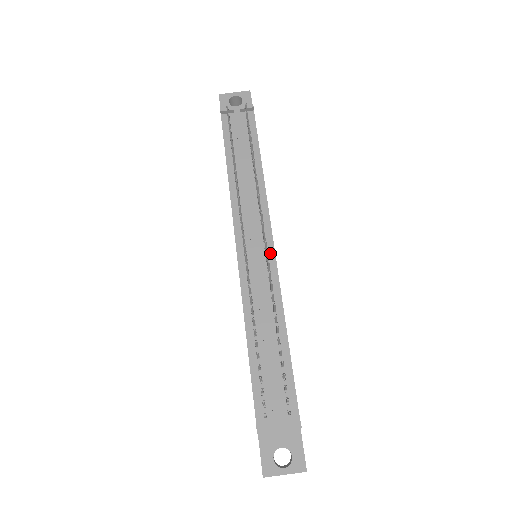
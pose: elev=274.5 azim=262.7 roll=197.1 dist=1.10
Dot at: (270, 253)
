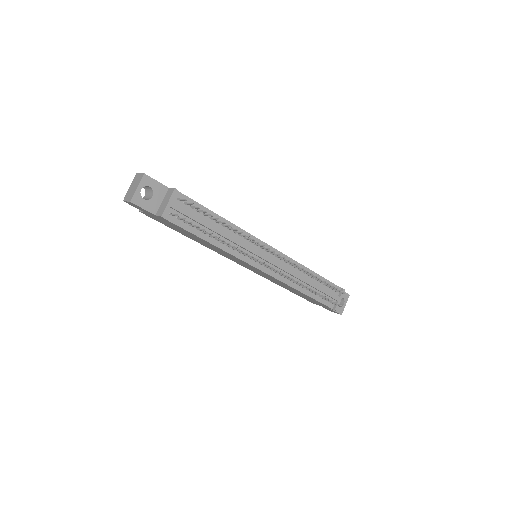
Dot at: occluded
